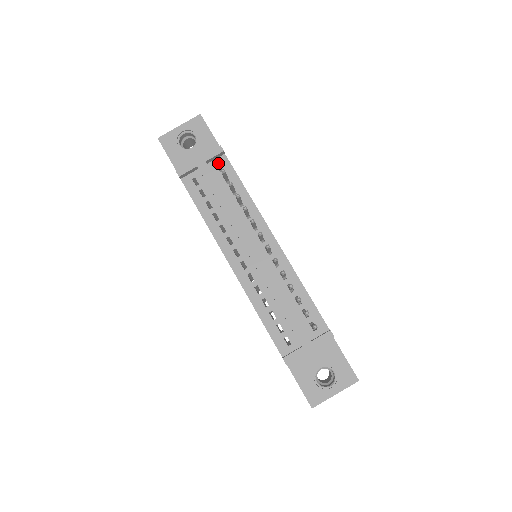
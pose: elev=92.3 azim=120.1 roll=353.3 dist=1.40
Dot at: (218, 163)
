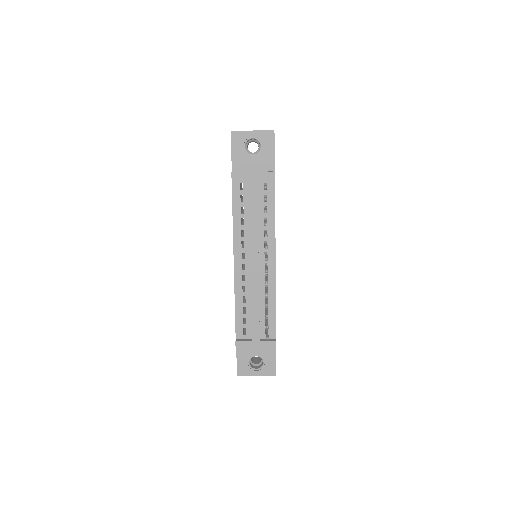
Dot at: occluded
